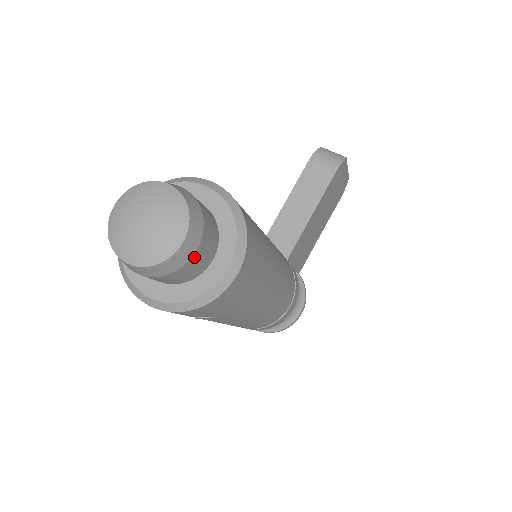
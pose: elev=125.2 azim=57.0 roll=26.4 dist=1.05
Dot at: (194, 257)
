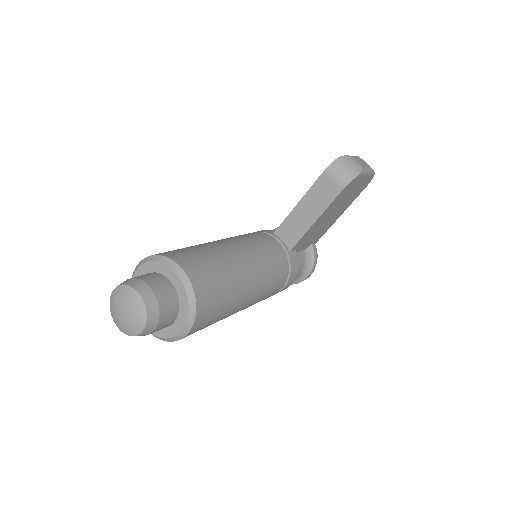
Dot at: (155, 331)
